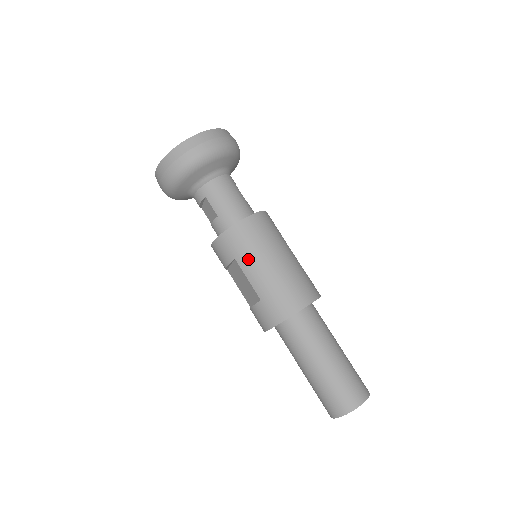
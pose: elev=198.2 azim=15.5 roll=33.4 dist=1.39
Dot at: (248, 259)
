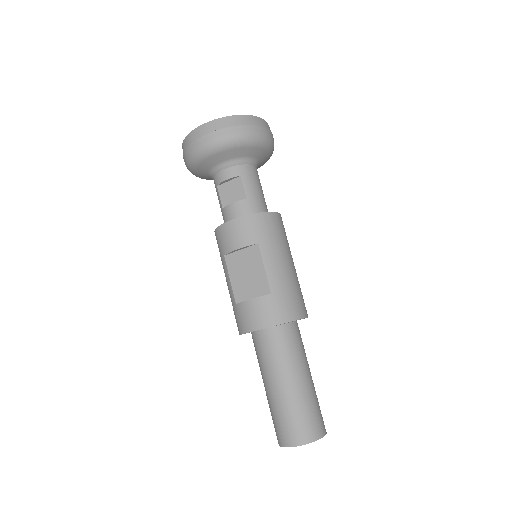
Dot at: (272, 249)
